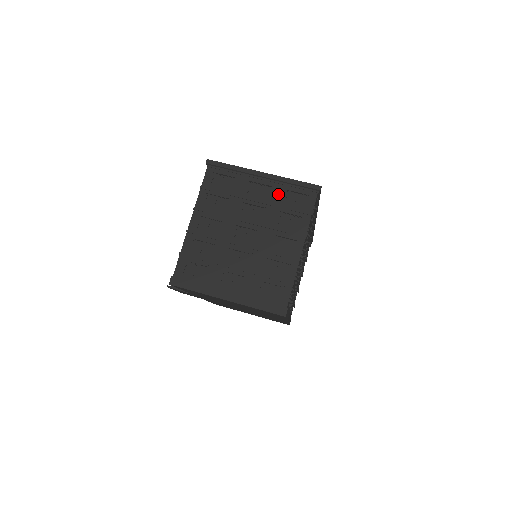
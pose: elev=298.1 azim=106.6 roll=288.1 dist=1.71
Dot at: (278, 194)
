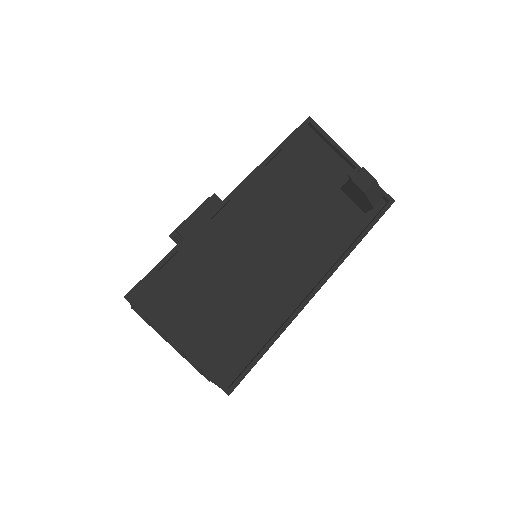
Dot at: occluded
